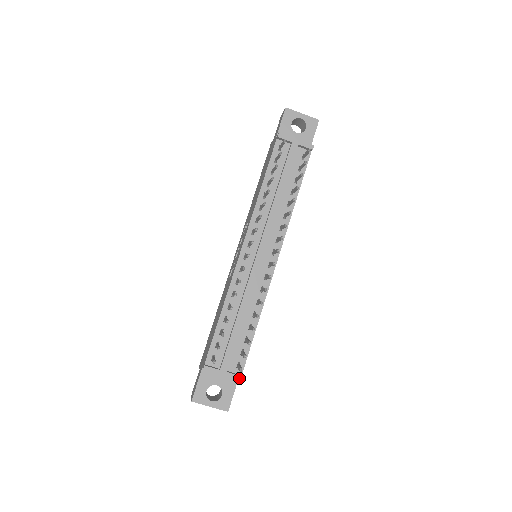
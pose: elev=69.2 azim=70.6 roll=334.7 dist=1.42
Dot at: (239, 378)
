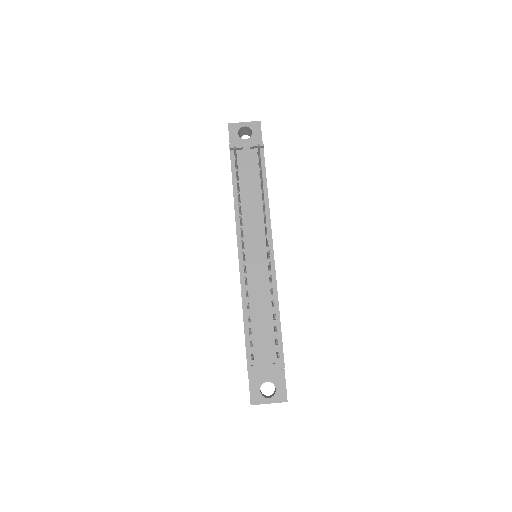
Dot at: (282, 365)
